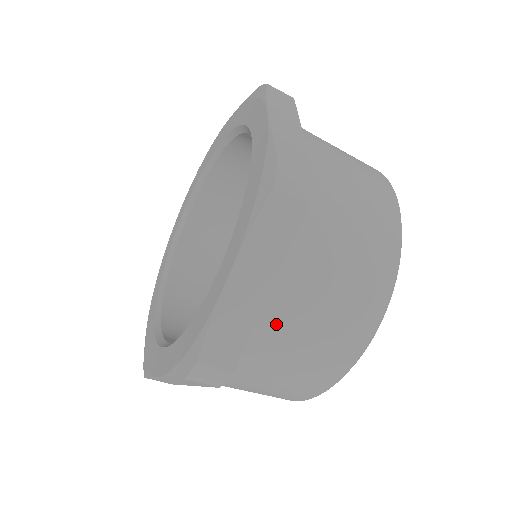
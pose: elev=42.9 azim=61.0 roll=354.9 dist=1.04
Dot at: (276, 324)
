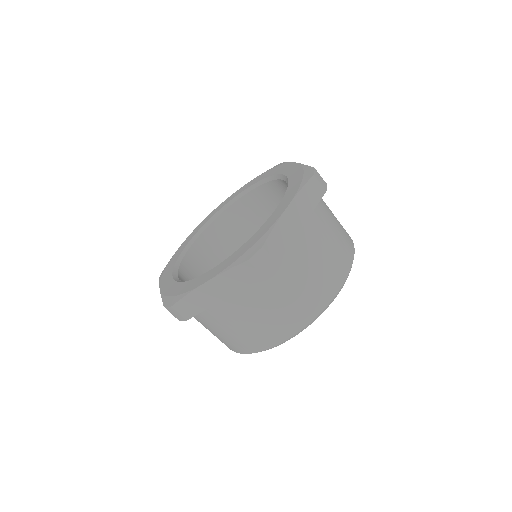
Dot at: (299, 251)
